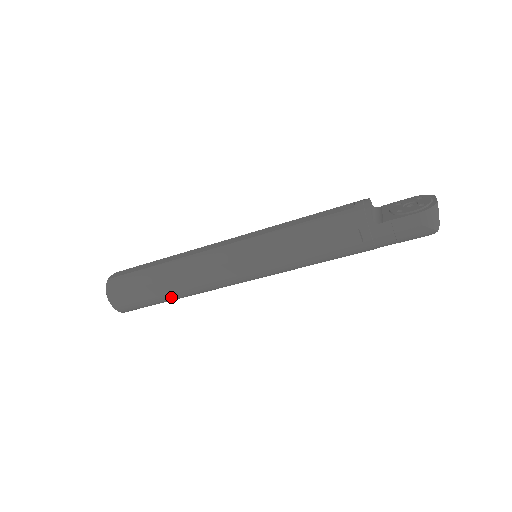
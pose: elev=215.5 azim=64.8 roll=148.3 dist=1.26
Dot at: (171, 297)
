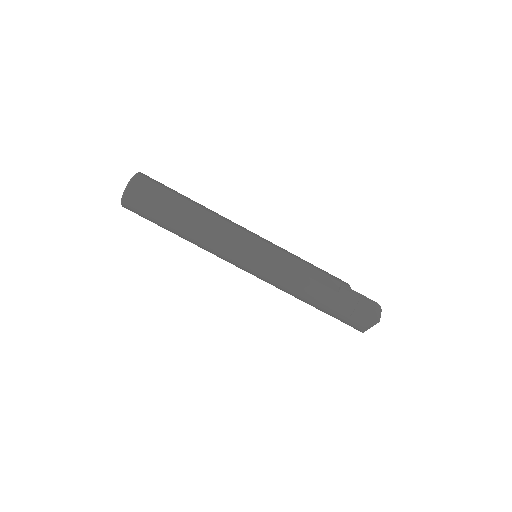
Dot at: (183, 216)
